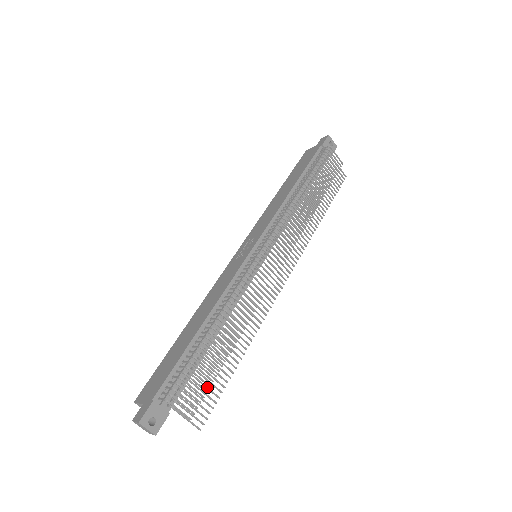
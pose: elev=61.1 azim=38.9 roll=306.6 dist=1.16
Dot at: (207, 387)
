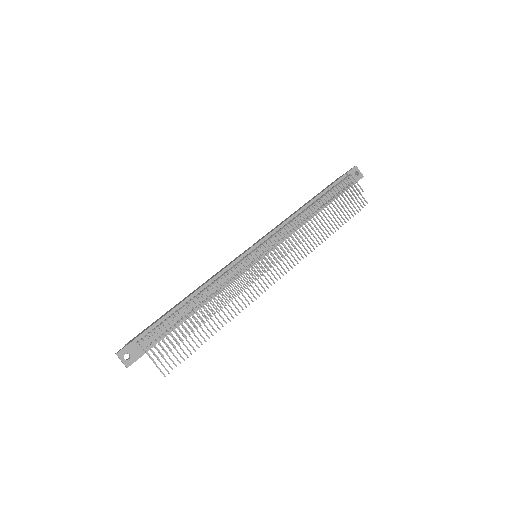
Dot at: (179, 345)
